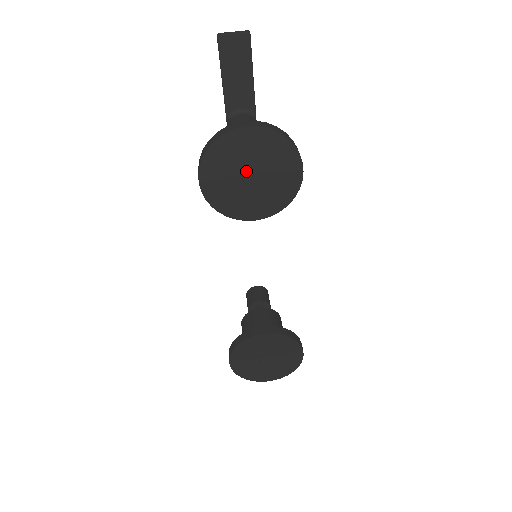
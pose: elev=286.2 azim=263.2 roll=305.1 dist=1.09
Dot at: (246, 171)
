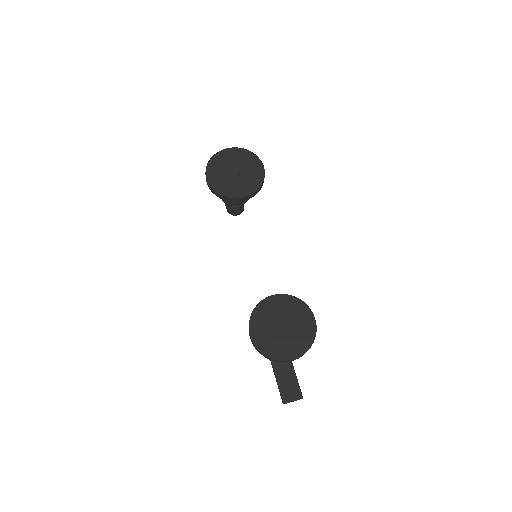
Dot at: (232, 169)
